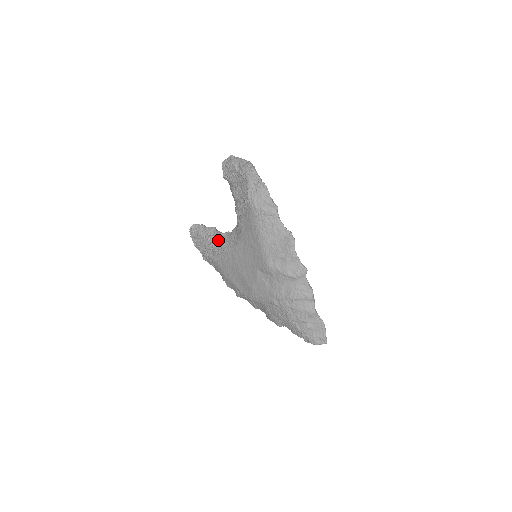
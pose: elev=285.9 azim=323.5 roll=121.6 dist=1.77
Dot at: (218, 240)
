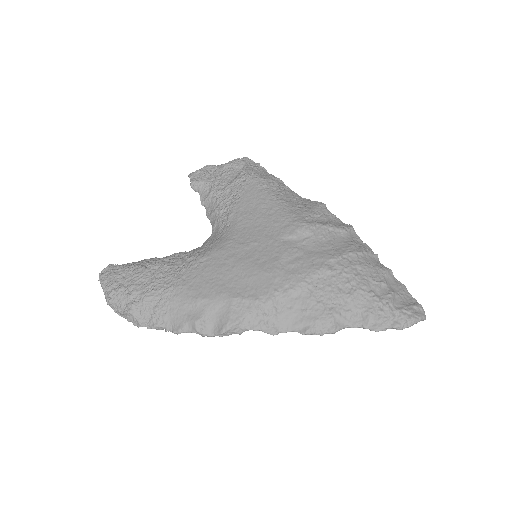
Dot at: (178, 256)
